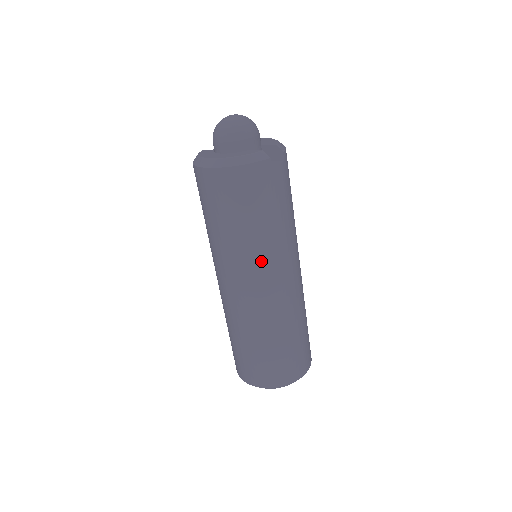
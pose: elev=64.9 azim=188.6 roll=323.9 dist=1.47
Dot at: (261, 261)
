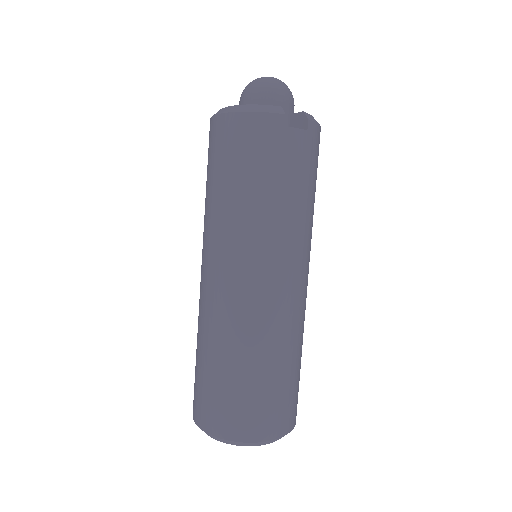
Dot at: (243, 242)
